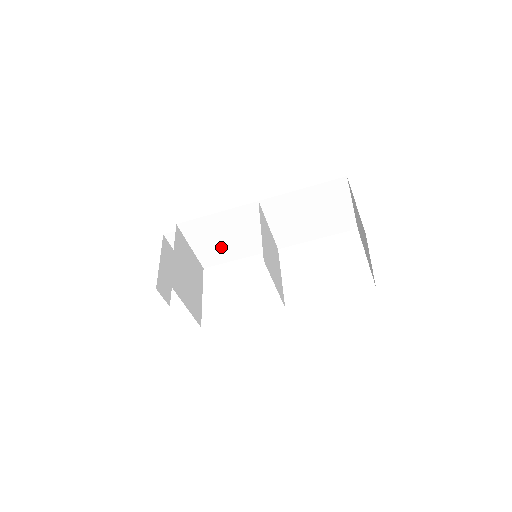
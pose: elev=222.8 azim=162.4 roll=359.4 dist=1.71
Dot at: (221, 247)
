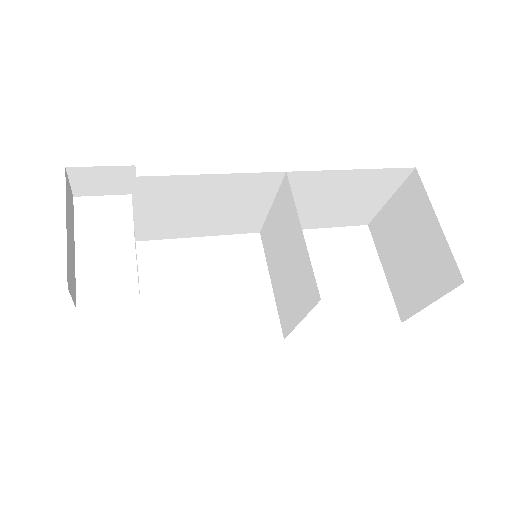
Dot at: (183, 219)
